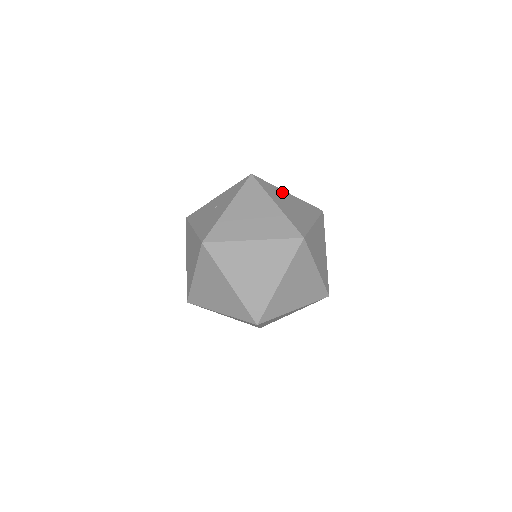
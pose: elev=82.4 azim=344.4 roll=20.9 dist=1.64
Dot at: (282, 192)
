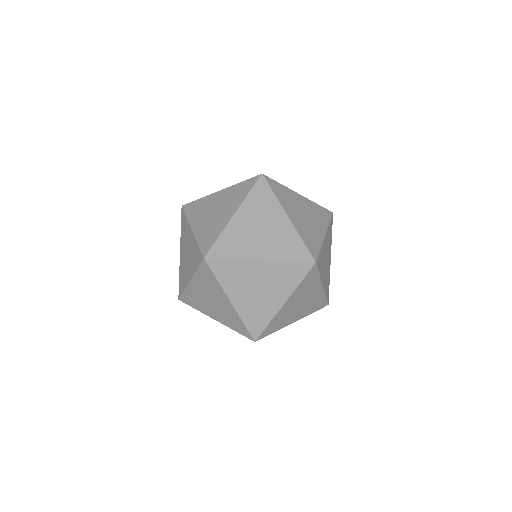
Dot at: occluded
